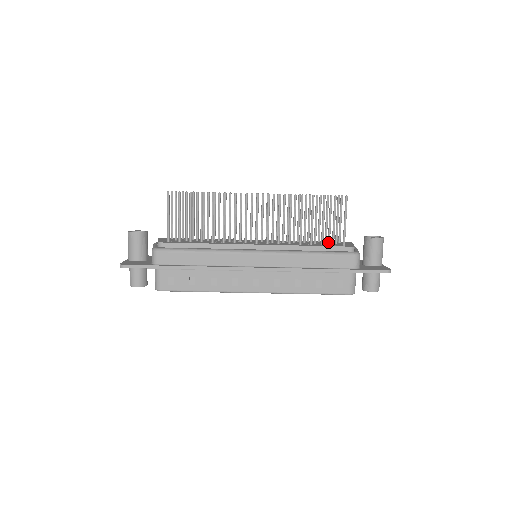
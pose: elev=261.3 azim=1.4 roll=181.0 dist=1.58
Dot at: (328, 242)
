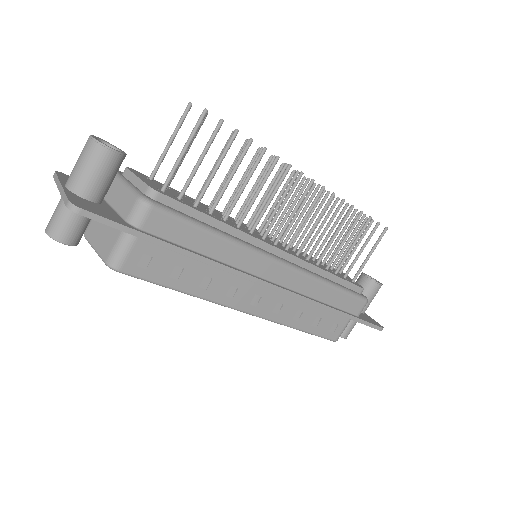
Dot at: occluded
